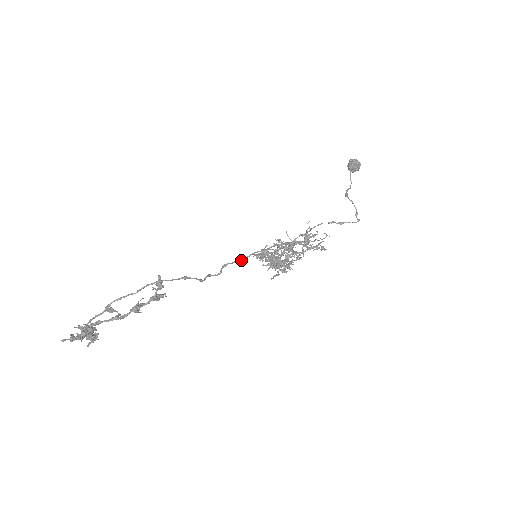
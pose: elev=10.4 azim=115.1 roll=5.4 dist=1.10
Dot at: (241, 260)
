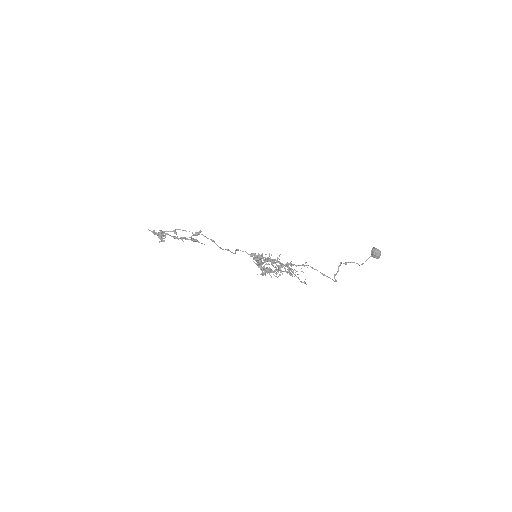
Dot at: (249, 254)
